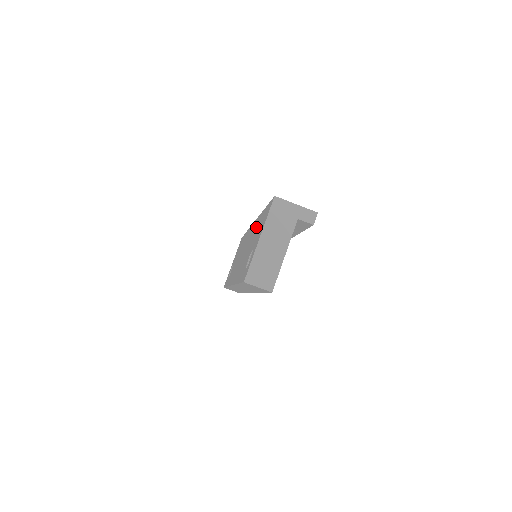
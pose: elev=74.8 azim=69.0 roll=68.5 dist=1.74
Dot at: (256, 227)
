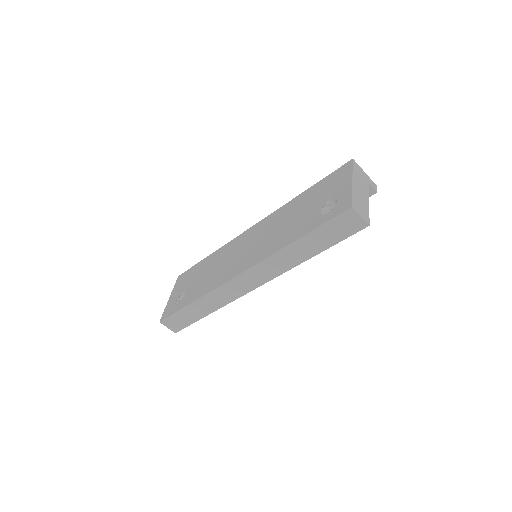
Dot at: (294, 206)
